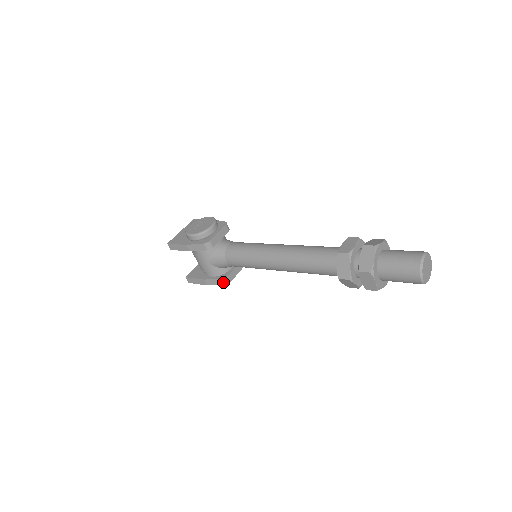
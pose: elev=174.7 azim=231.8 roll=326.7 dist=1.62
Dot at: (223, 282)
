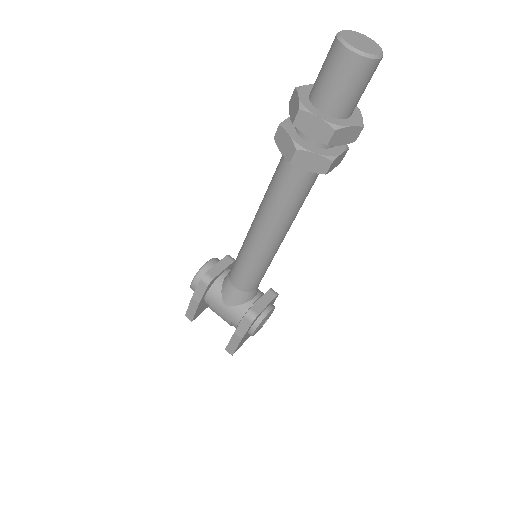
Dot at: (249, 319)
